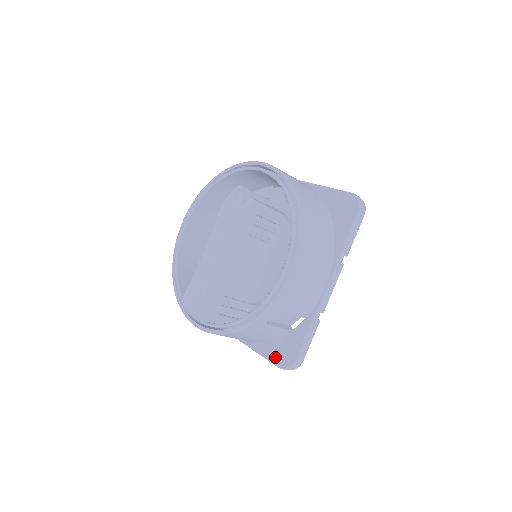
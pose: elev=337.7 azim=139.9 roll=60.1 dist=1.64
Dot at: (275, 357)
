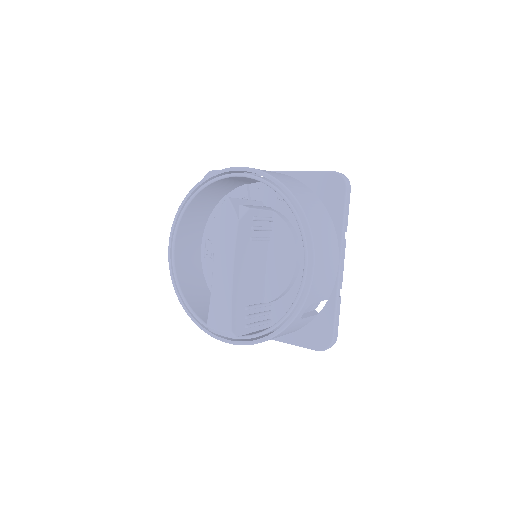
Dot at: (310, 343)
